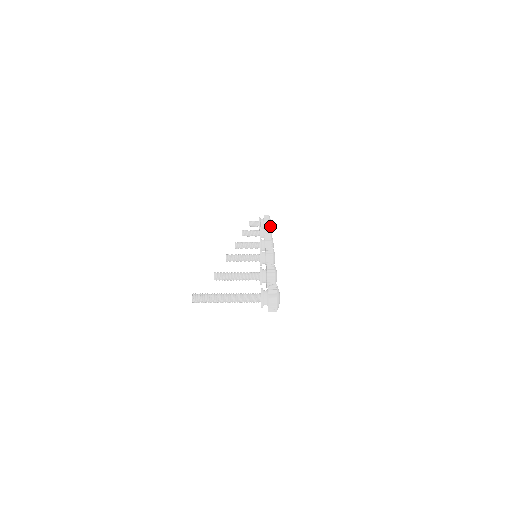
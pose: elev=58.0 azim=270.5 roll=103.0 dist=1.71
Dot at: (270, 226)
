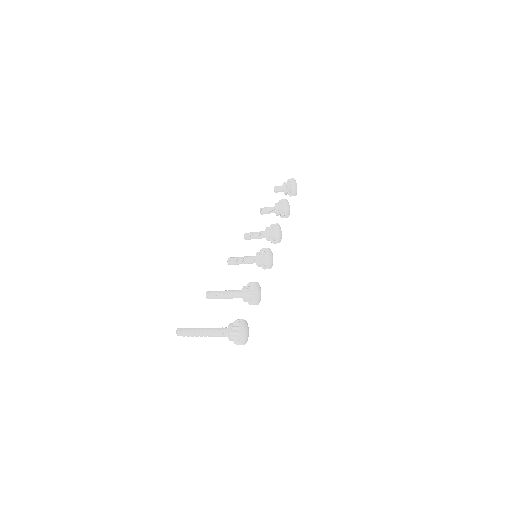
Dot at: (284, 203)
